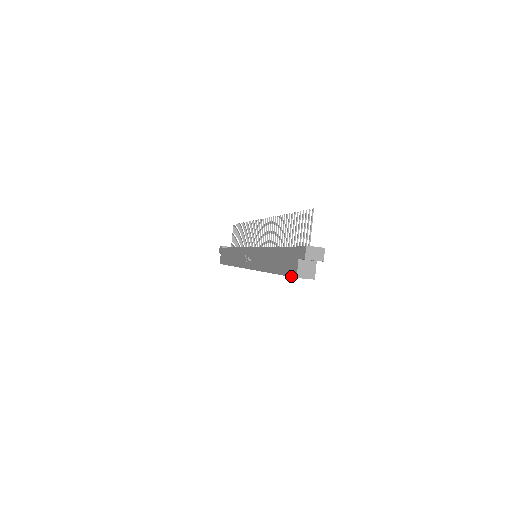
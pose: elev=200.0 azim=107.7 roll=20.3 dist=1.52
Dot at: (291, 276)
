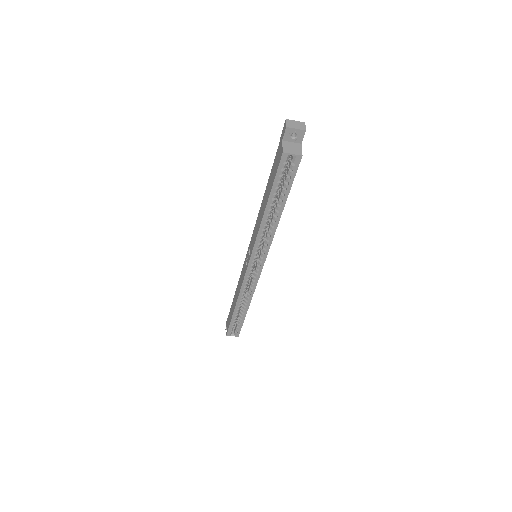
Dot at: (279, 163)
